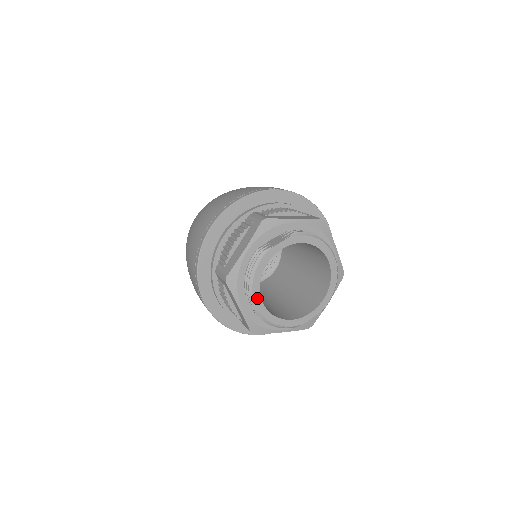
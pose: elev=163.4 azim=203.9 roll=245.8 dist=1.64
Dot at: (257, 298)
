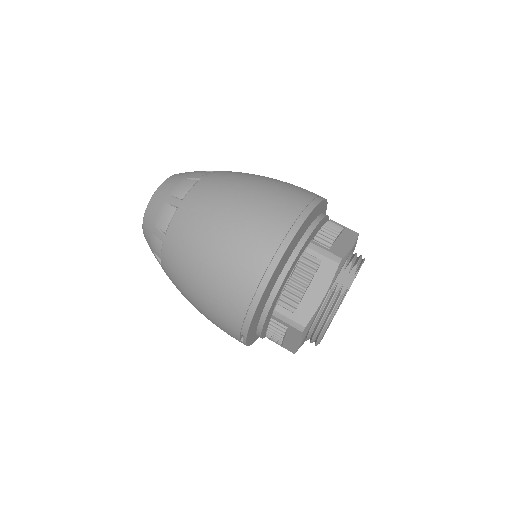
Dot at: occluded
